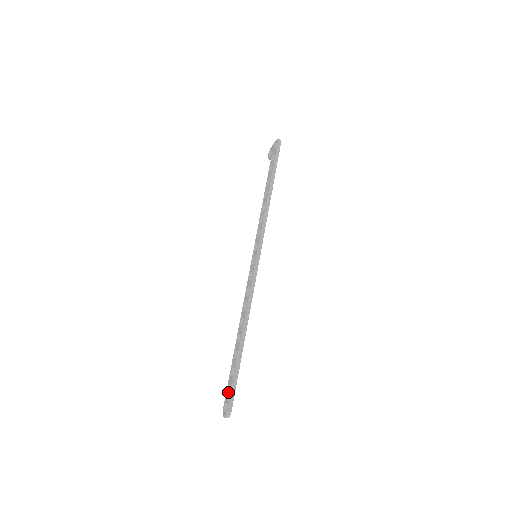
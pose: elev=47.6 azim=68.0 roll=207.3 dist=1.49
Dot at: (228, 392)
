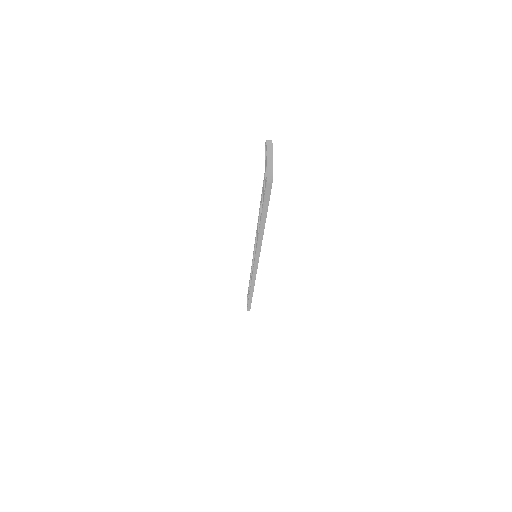
Dot at: occluded
